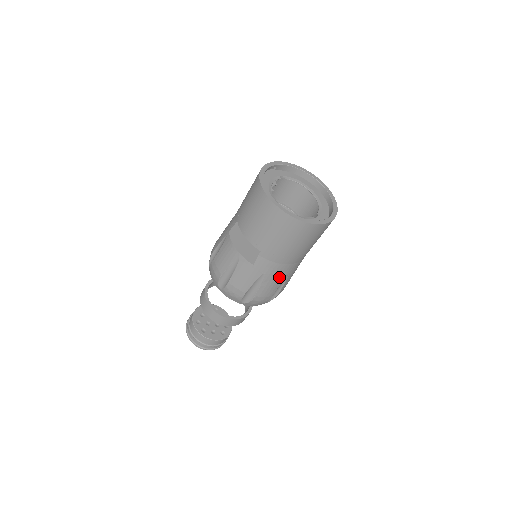
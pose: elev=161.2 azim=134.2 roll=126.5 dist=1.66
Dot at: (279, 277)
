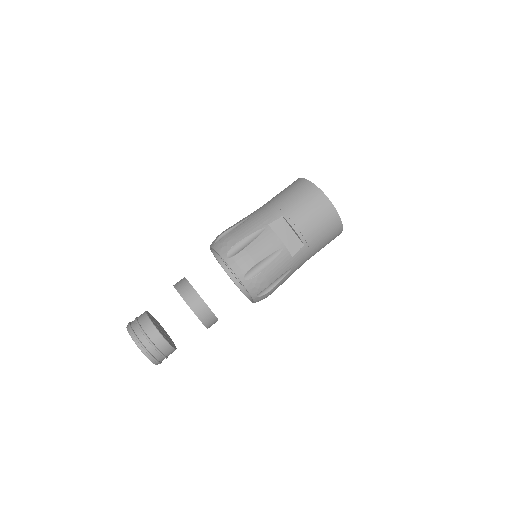
Dot at: occluded
